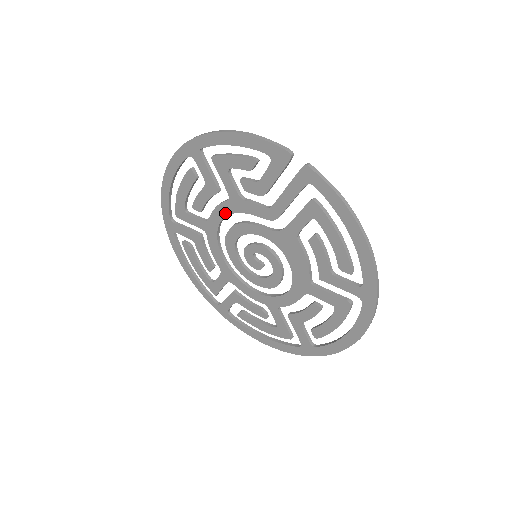
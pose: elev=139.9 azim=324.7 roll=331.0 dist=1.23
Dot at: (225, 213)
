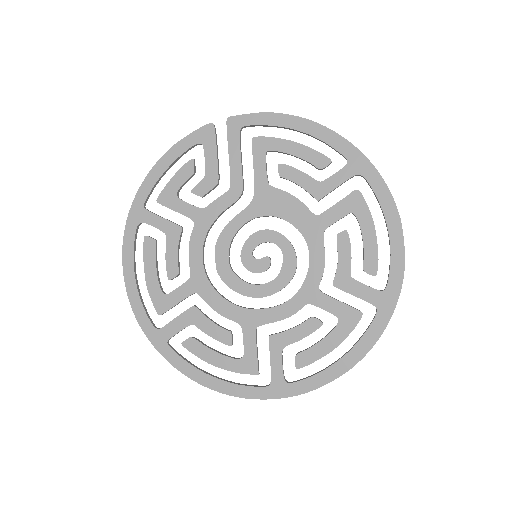
Dot at: (200, 243)
